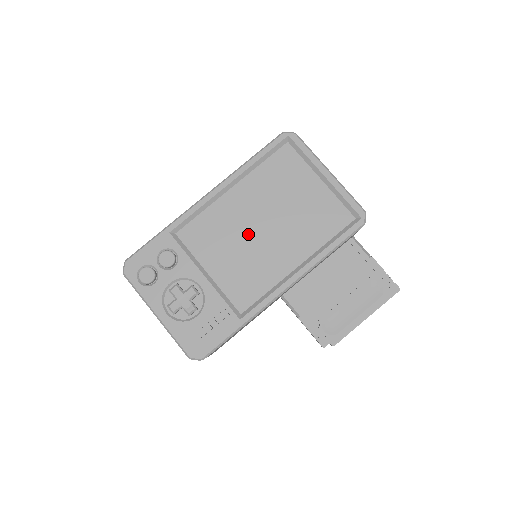
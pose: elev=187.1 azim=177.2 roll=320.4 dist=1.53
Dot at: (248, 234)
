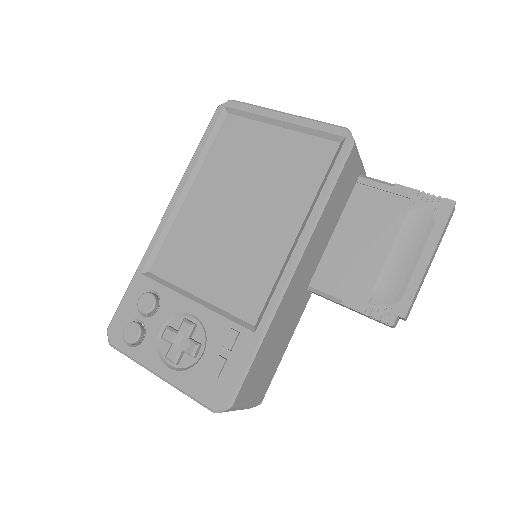
Dot at: (225, 229)
